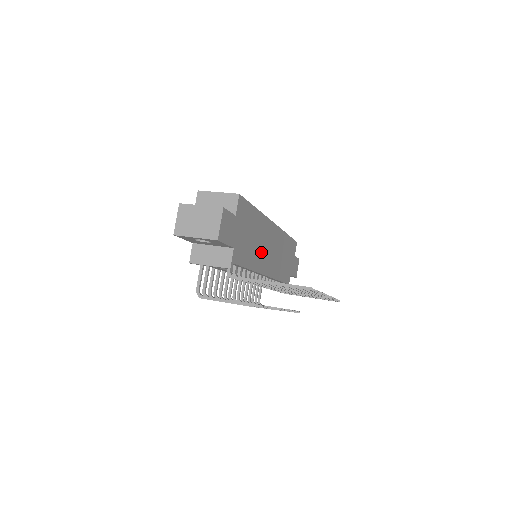
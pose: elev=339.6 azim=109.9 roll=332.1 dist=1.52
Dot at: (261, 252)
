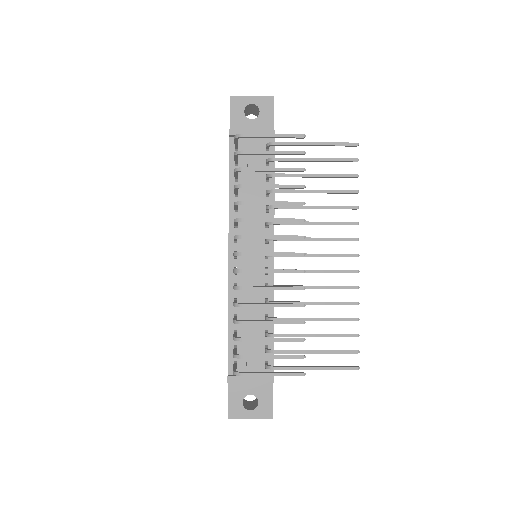
Dot at: occluded
